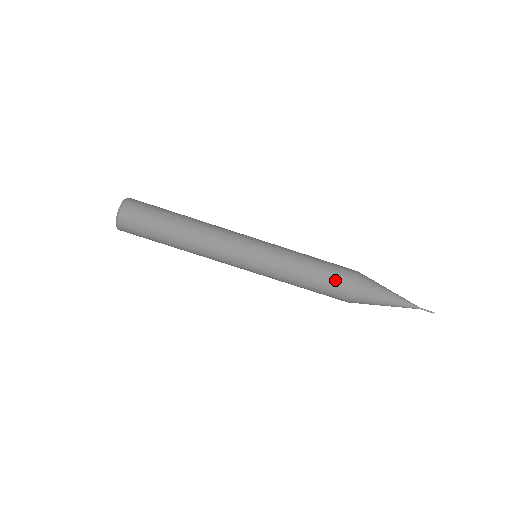
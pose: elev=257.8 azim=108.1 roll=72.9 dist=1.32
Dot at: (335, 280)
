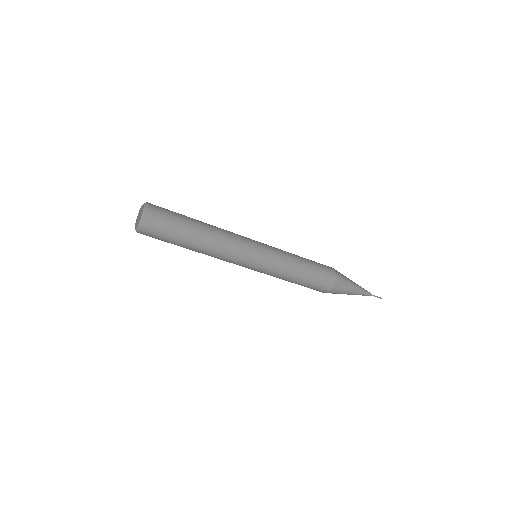
Dot at: (317, 282)
